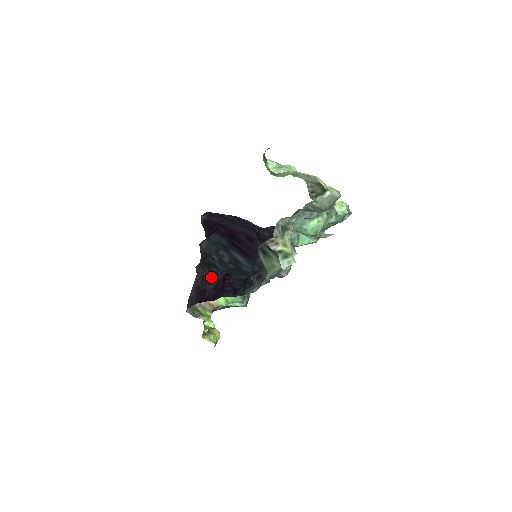
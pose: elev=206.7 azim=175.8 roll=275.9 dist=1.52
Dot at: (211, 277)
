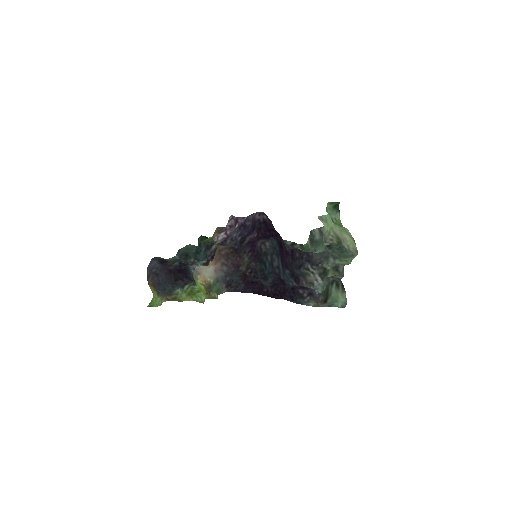
Dot at: (262, 273)
